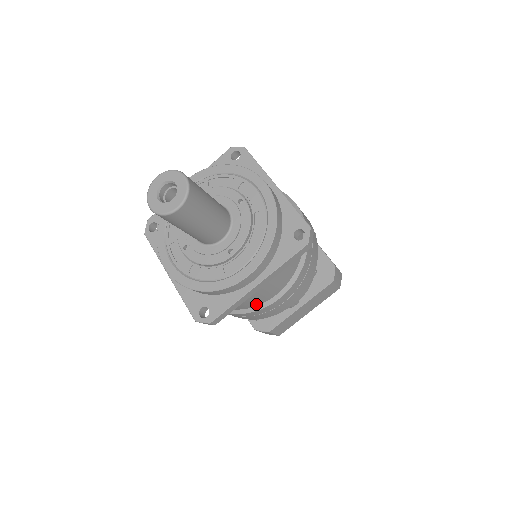
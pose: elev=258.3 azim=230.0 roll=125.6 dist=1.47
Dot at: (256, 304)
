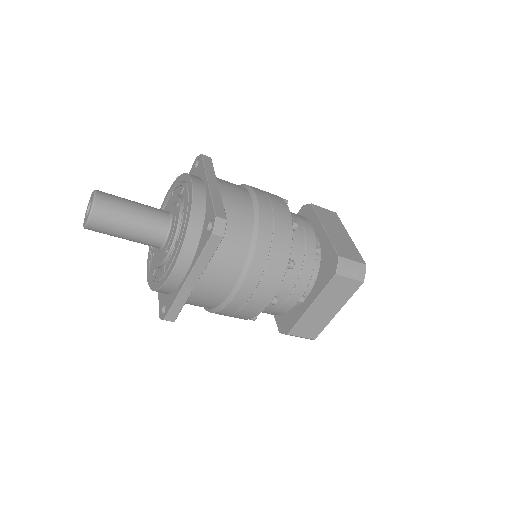
Dot at: (218, 301)
